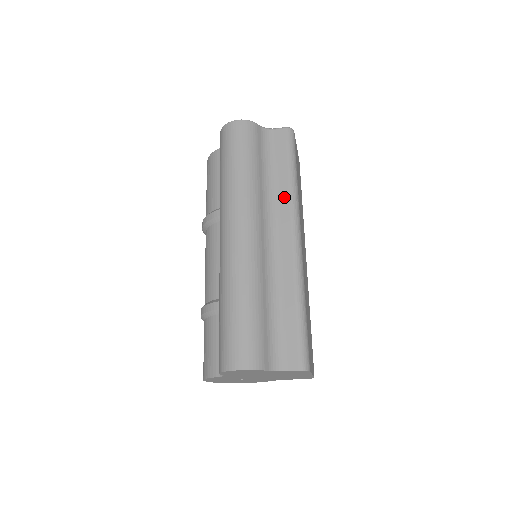
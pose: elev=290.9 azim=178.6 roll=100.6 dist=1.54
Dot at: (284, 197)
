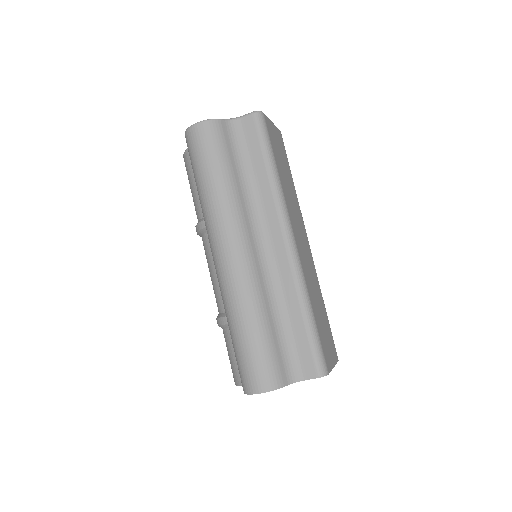
Dot at: (267, 198)
